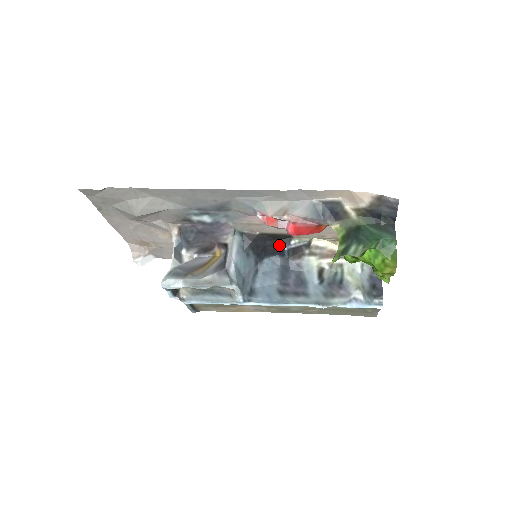
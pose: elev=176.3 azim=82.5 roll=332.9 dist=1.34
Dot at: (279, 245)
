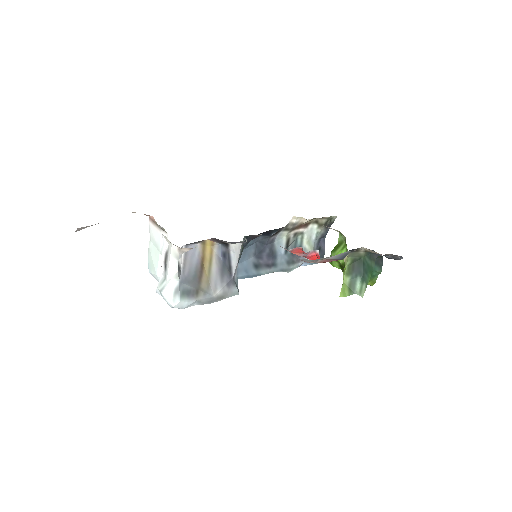
Dot at: (268, 232)
